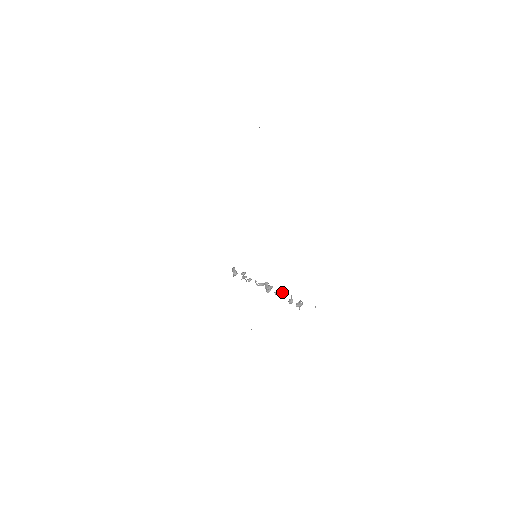
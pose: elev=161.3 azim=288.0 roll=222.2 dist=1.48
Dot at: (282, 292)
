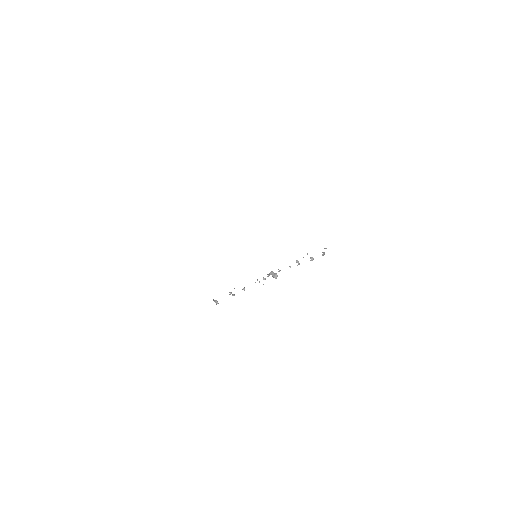
Dot at: (298, 261)
